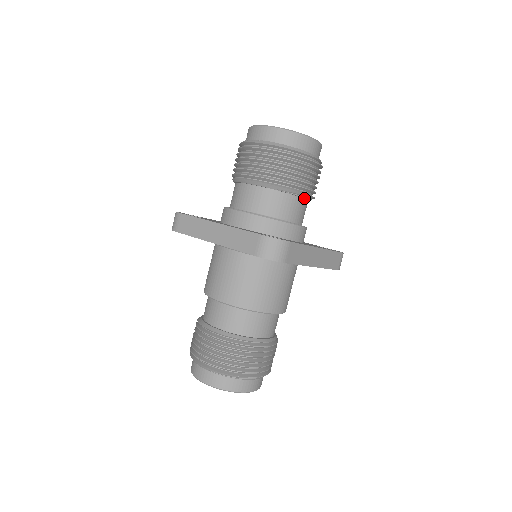
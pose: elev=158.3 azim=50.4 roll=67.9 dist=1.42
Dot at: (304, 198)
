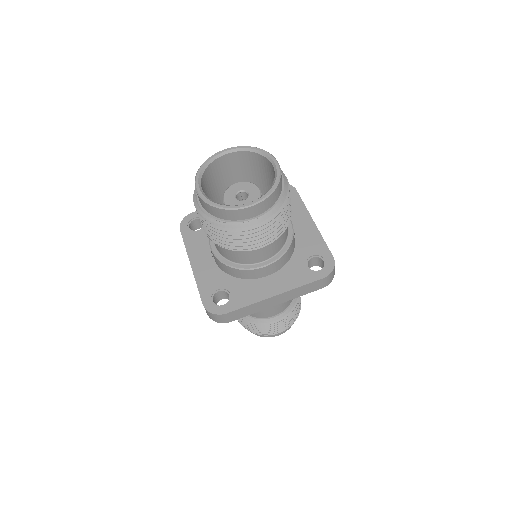
Dot at: occluded
